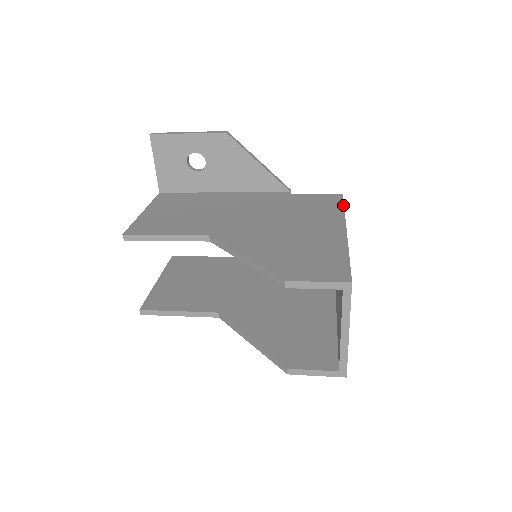
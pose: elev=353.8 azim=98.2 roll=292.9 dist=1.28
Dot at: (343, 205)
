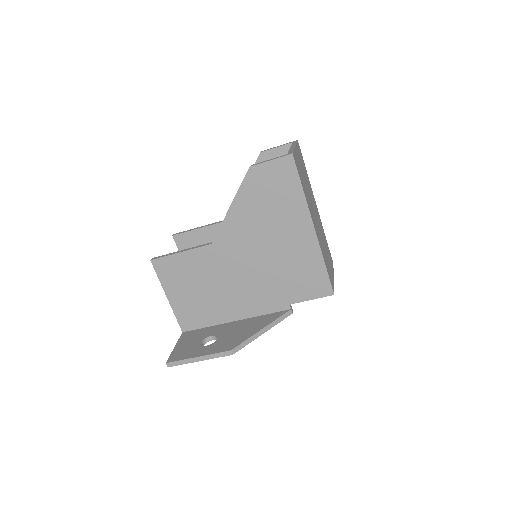
Dot at: (327, 243)
